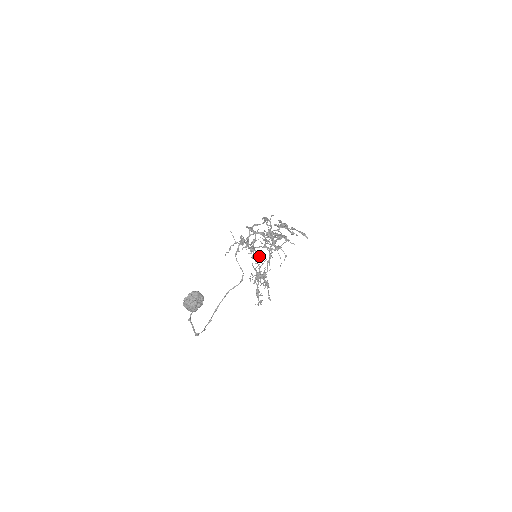
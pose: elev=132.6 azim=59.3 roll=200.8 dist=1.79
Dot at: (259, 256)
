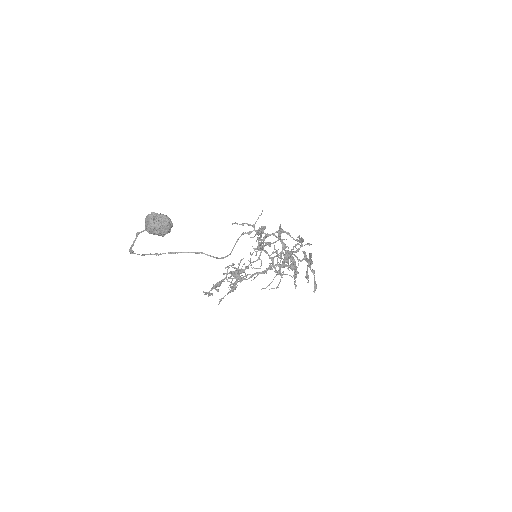
Dot at: (259, 259)
